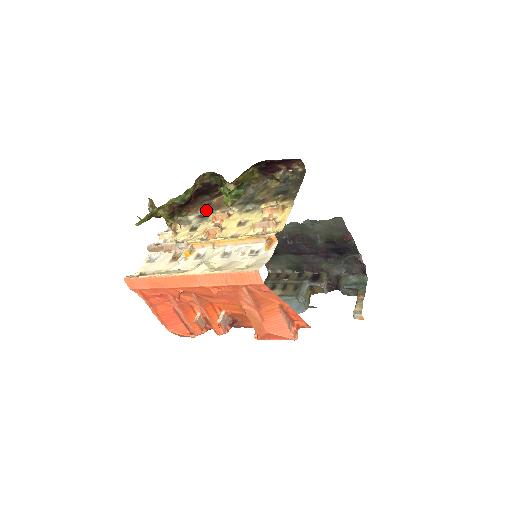
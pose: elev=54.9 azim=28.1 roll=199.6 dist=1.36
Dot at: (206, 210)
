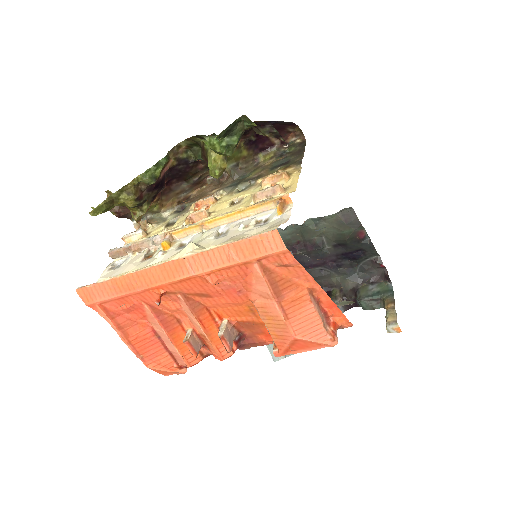
Dot at: (184, 203)
